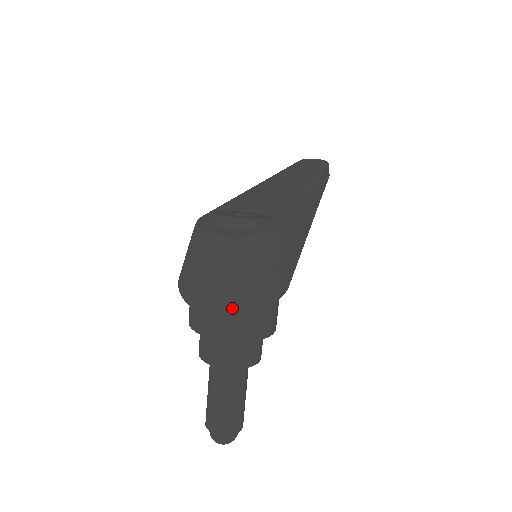
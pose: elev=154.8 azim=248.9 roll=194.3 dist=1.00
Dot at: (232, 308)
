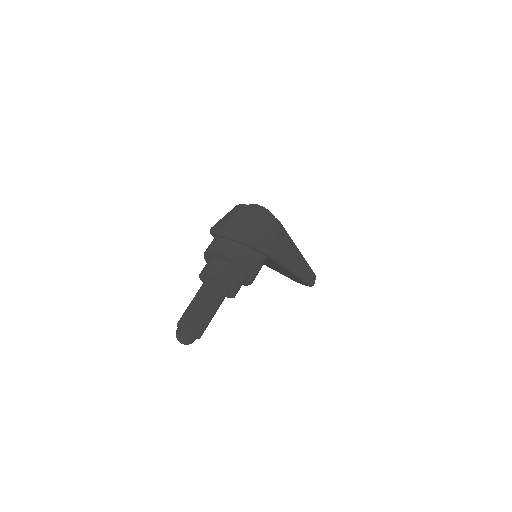
Dot at: (239, 233)
